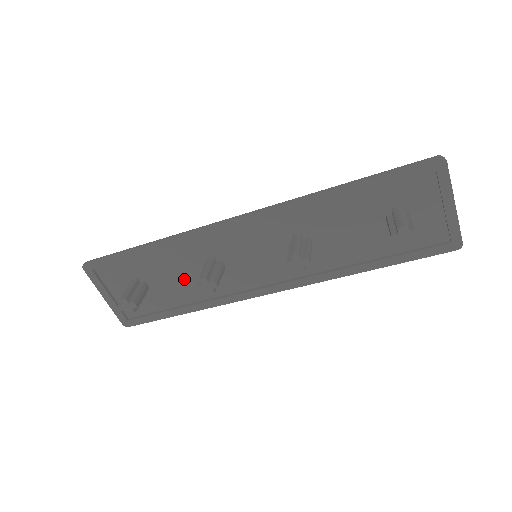
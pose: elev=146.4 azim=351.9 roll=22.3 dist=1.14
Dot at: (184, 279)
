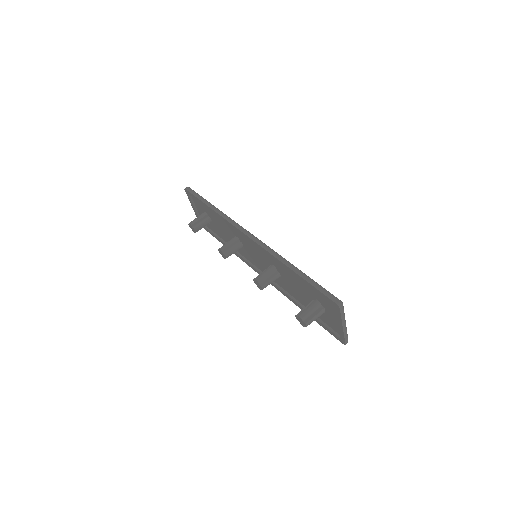
Dot at: (226, 233)
